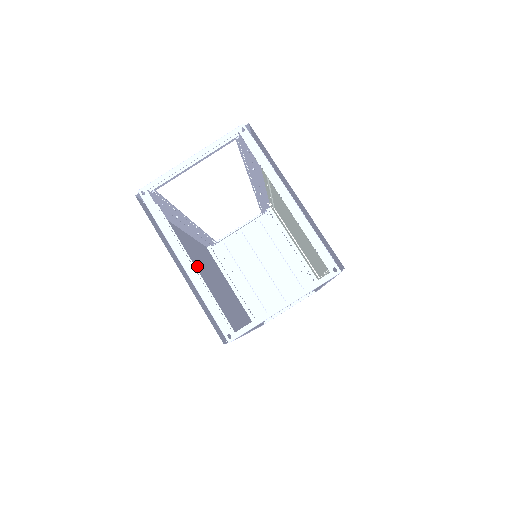
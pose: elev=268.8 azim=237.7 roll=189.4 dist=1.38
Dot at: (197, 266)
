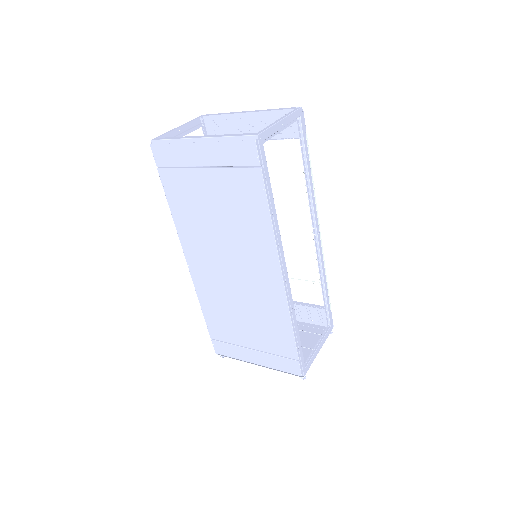
Dot at: (211, 226)
